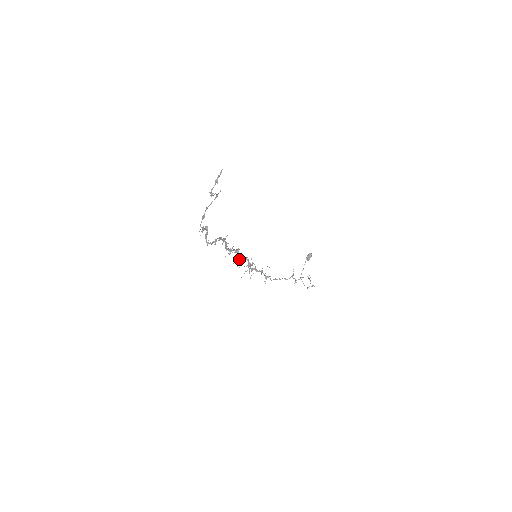
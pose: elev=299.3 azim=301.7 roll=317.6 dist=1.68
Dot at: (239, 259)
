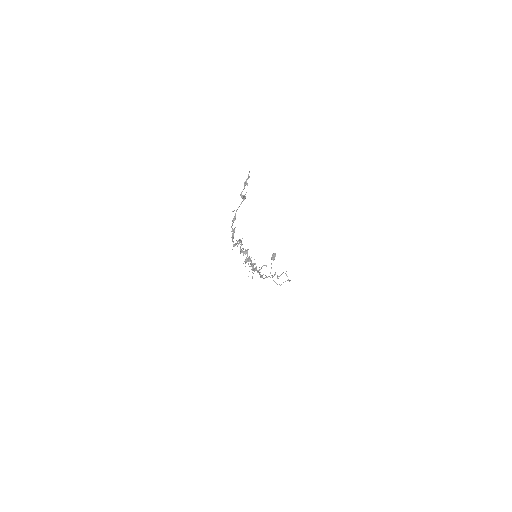
Dot at: (247, 260)
